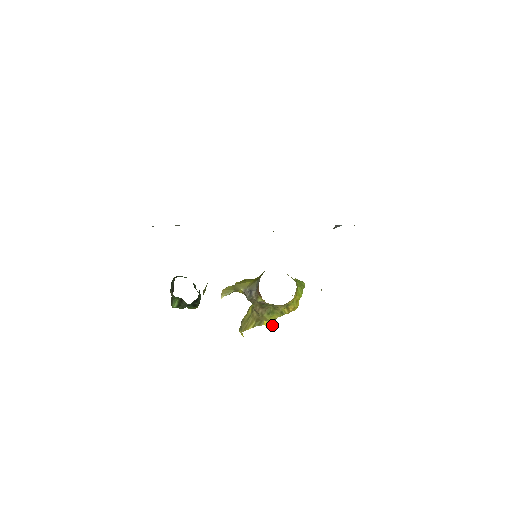
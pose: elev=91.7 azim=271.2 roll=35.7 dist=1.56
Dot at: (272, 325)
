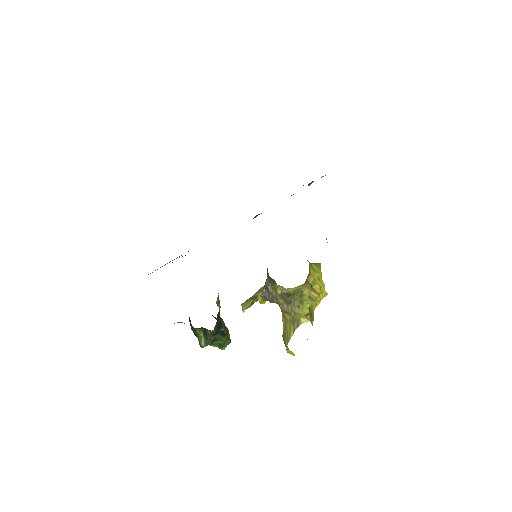
Dot at: (312, 321)
